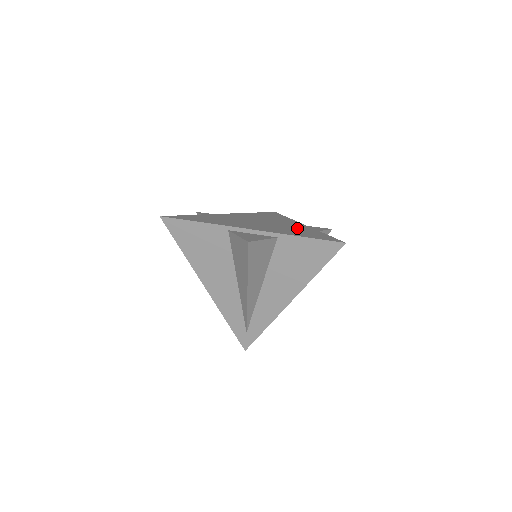
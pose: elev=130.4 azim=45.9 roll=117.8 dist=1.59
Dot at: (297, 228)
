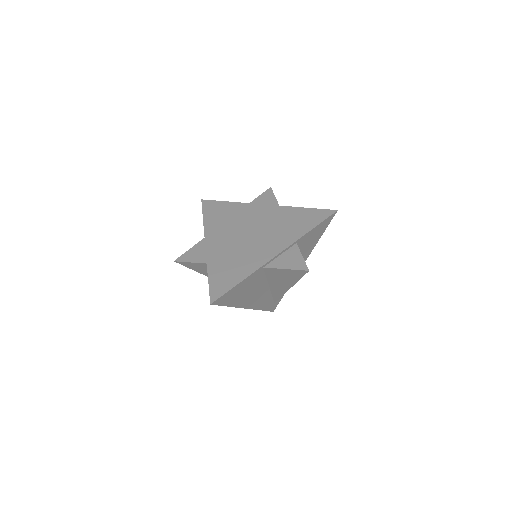
Dot at: (247, 259)
